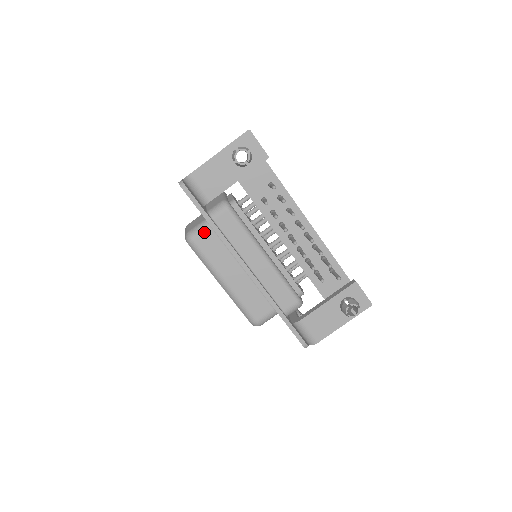
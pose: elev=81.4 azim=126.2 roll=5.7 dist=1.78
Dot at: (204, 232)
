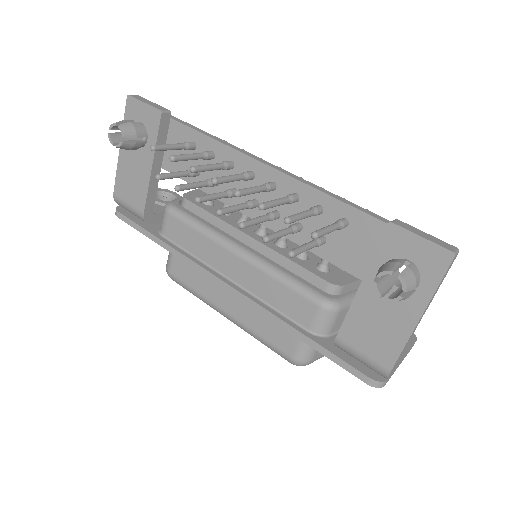
Dot at: (172, 256)
